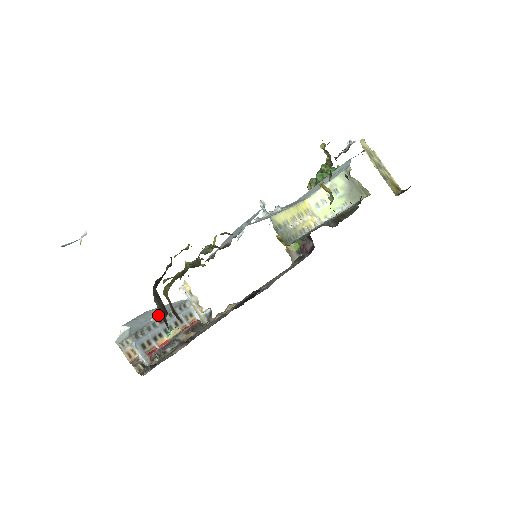
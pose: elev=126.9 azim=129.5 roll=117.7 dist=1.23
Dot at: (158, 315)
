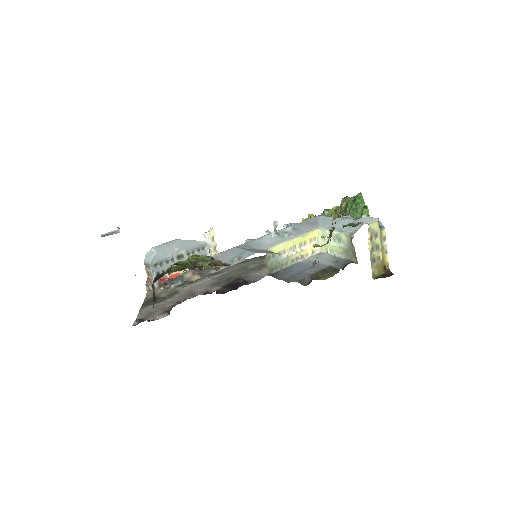
Dot at: (179, 253)
